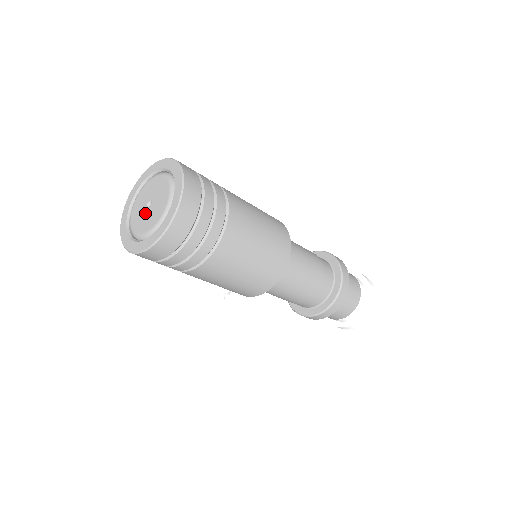
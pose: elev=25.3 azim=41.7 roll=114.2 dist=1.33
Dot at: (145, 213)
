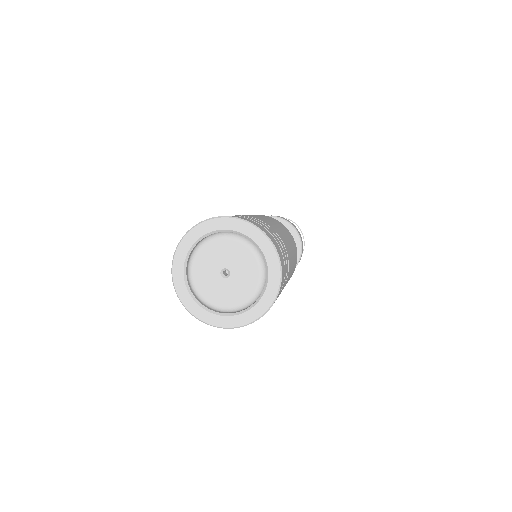
Dot at: (221, 283)
